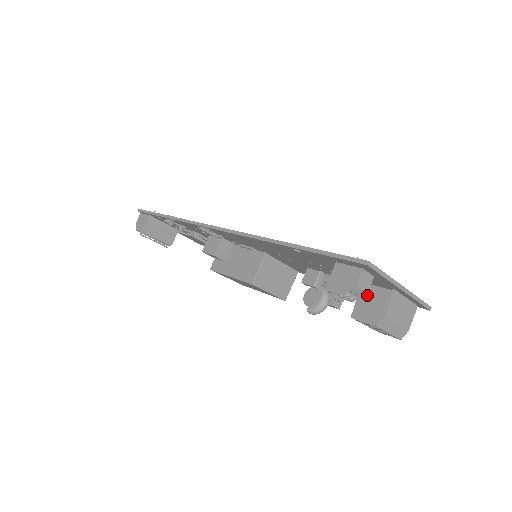
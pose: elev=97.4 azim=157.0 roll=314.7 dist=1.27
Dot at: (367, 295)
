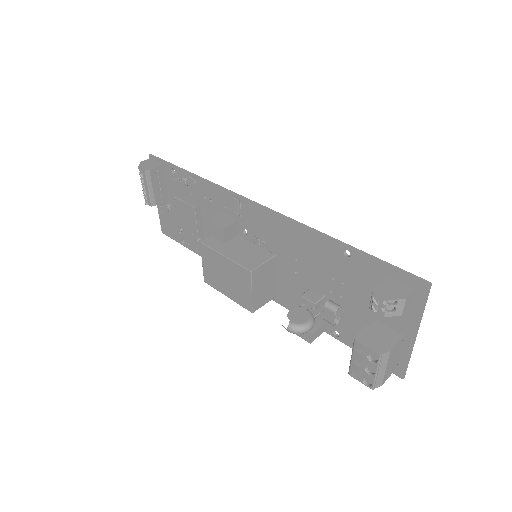
Dot at: (375, 329)
